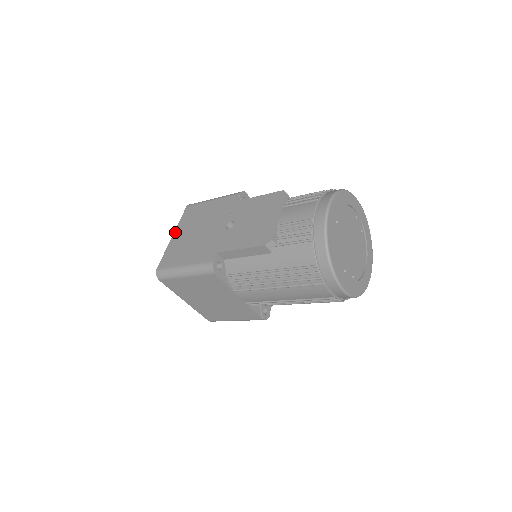
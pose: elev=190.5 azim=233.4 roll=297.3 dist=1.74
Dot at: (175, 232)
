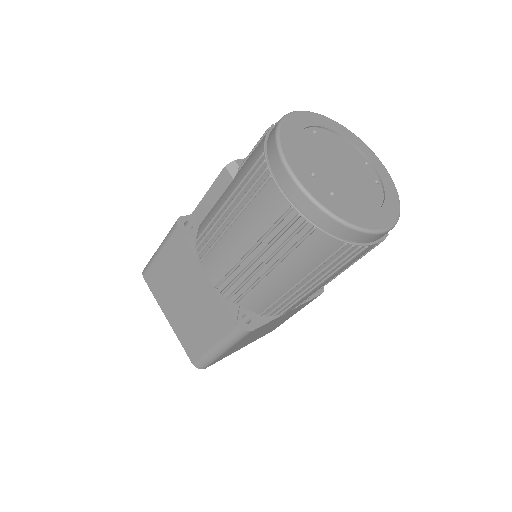
Dot at: occluded
